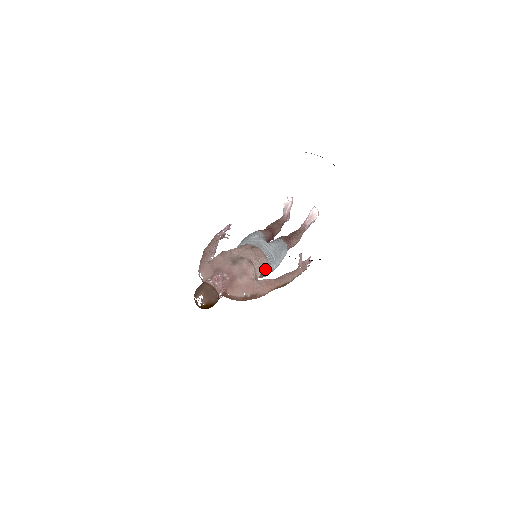
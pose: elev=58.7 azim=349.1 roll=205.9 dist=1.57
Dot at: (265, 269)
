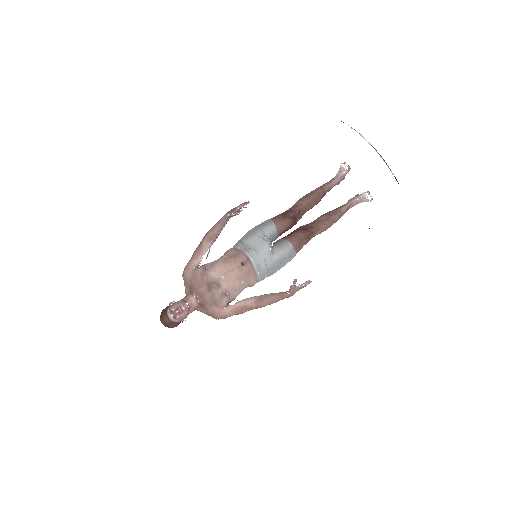
Dot at: (250, 285)
